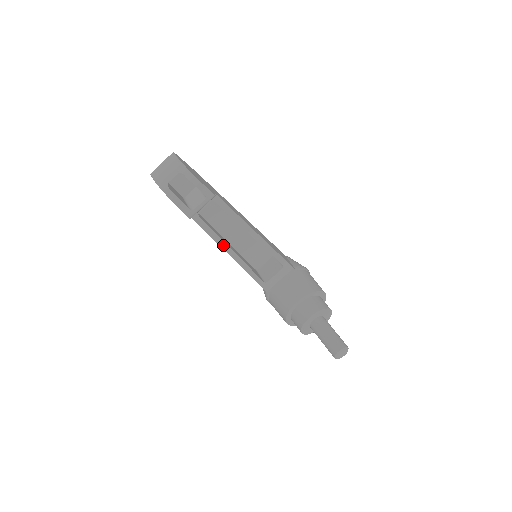
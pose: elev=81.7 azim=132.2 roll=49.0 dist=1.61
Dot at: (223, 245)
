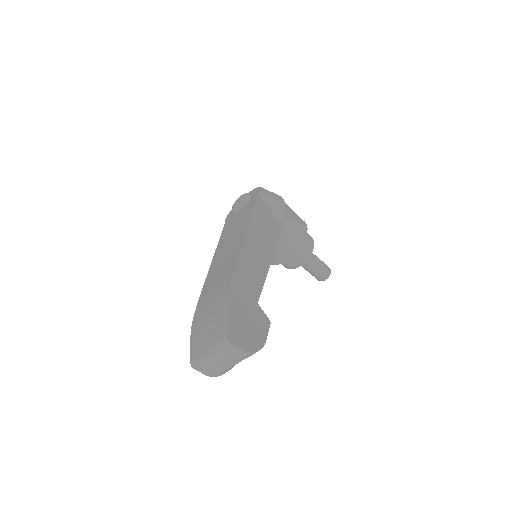
Dot at: occluded
